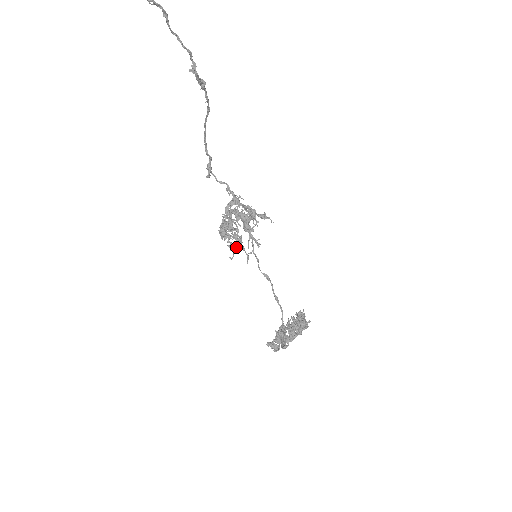
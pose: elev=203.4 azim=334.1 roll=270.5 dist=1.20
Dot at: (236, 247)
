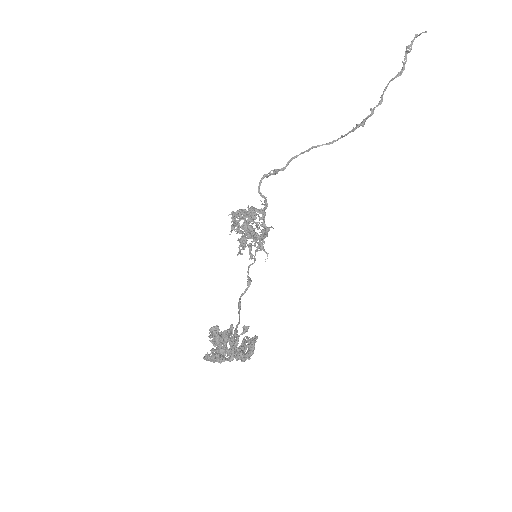
Dot at: (244, 233)
